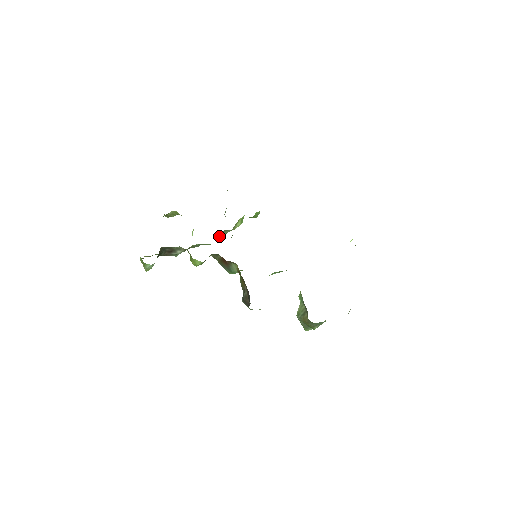
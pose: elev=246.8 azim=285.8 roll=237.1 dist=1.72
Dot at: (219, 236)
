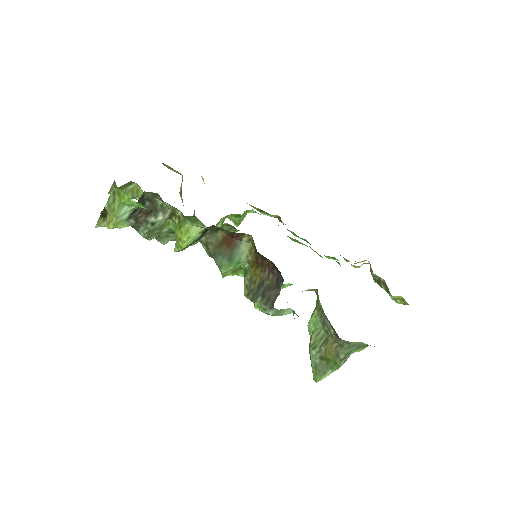
Dot at: occluded
